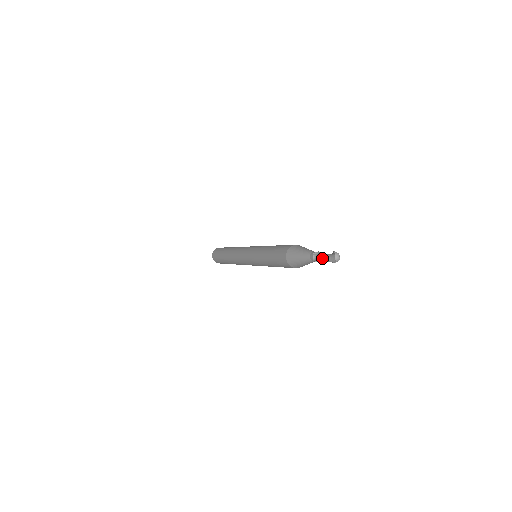
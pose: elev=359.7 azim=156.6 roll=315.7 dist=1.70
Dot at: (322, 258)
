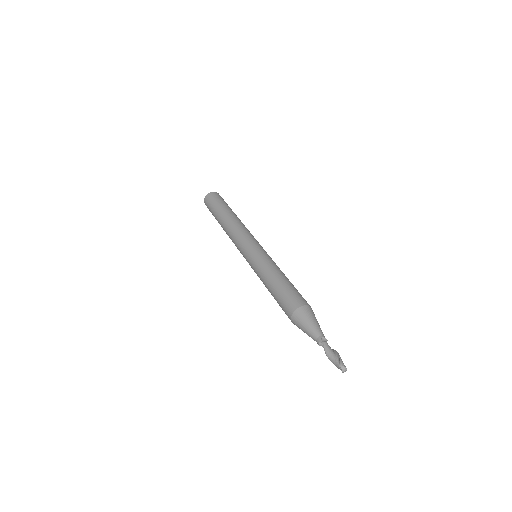
Dot at: occluded
